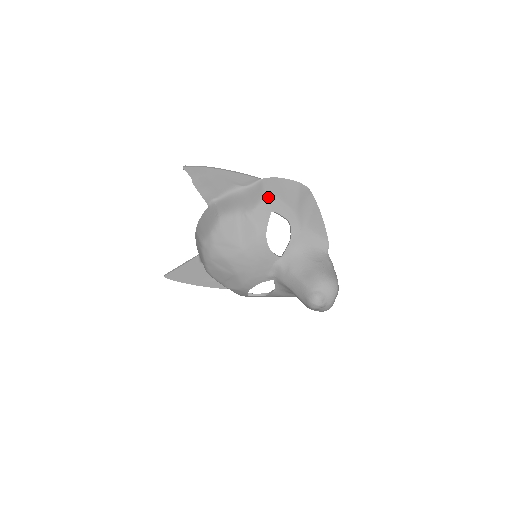
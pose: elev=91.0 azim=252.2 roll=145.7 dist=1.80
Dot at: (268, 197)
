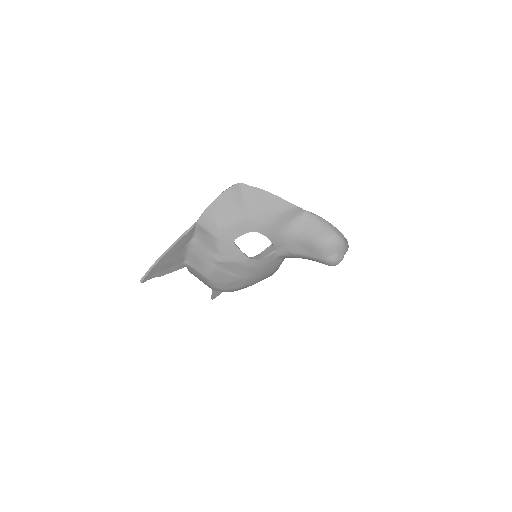
Dot at: (218, 236)
